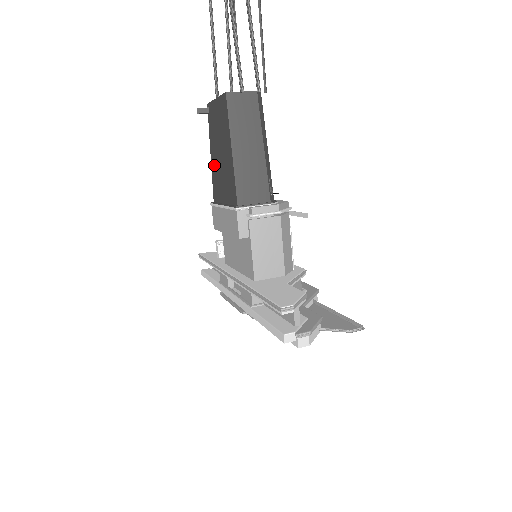
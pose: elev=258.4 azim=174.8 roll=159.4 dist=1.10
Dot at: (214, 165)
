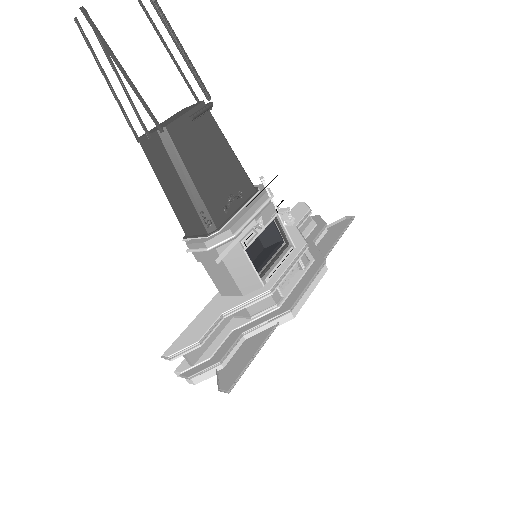
Dot at: occluded
